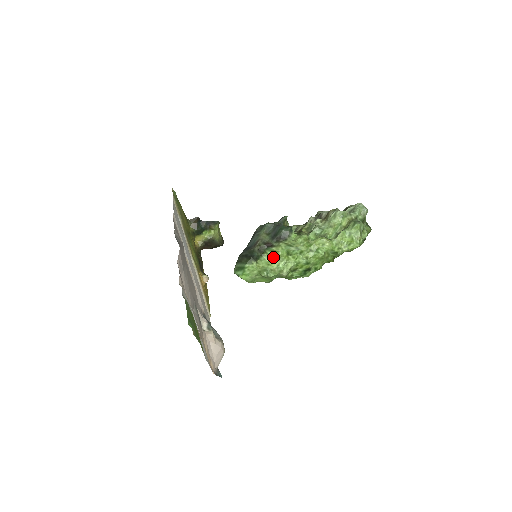
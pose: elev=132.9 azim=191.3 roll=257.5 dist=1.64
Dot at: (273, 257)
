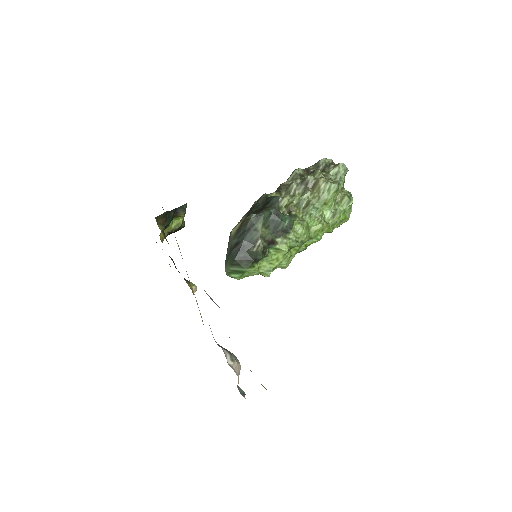
Dot at: (276, 255)
